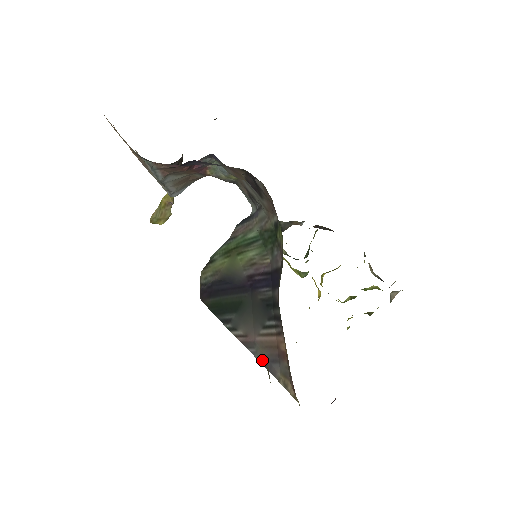
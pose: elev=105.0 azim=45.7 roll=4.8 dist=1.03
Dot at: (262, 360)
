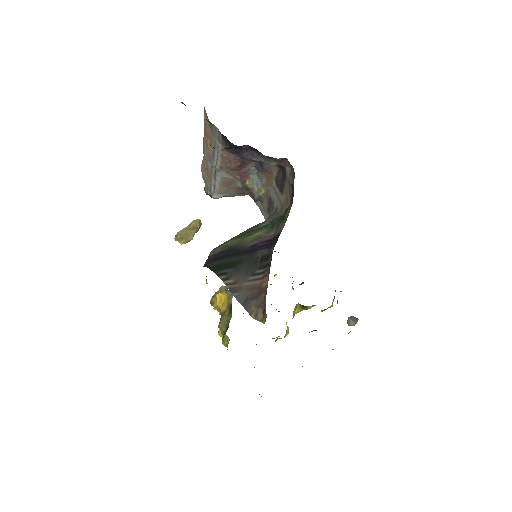
Dot at: (242, 300)
